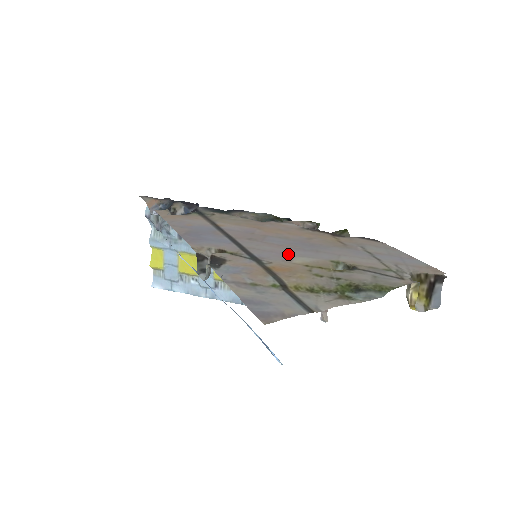
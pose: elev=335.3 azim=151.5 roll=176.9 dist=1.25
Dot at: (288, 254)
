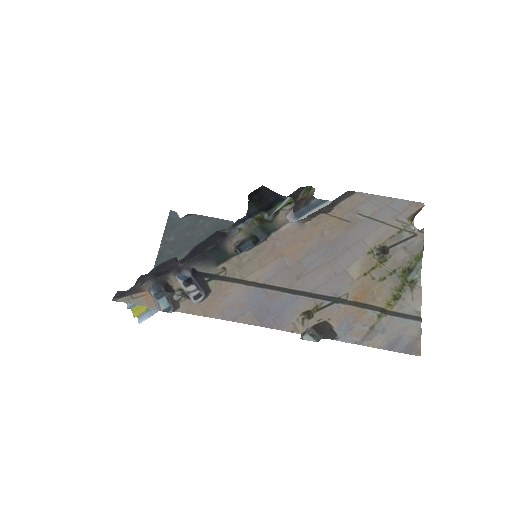
Dot at: (341, 272)
